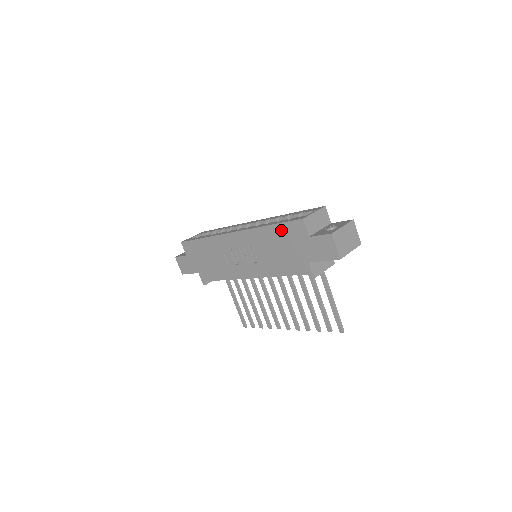
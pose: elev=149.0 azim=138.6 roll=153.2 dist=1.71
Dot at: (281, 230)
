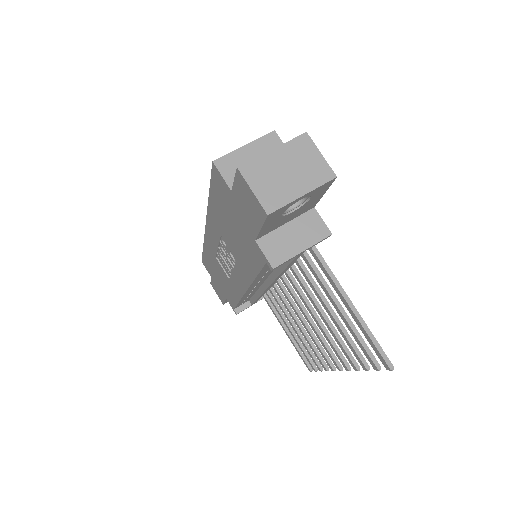
Dot at: (216, 197)
